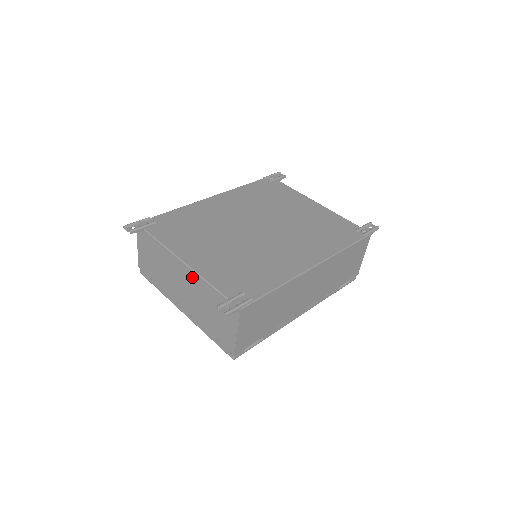
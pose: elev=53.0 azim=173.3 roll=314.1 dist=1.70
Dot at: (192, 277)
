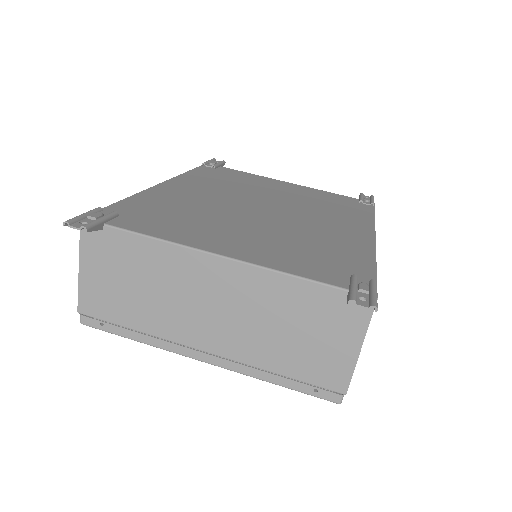
Dot at: (245, 278)
